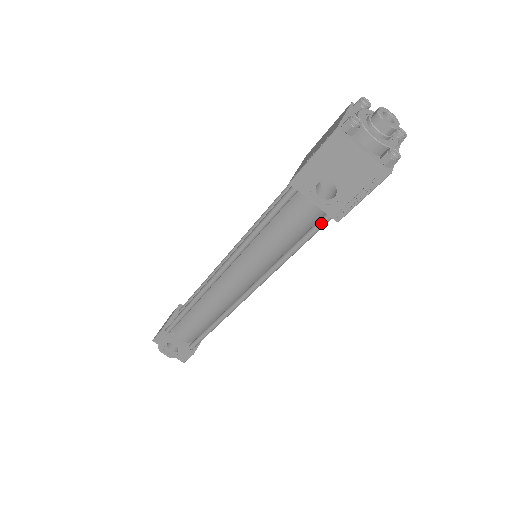
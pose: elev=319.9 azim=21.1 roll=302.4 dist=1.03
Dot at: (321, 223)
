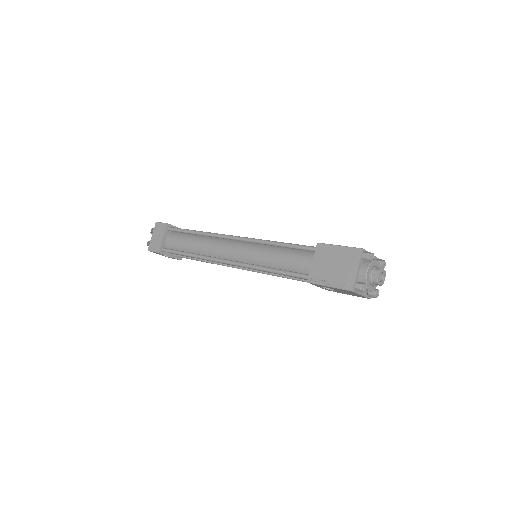
Dot at: occluded
